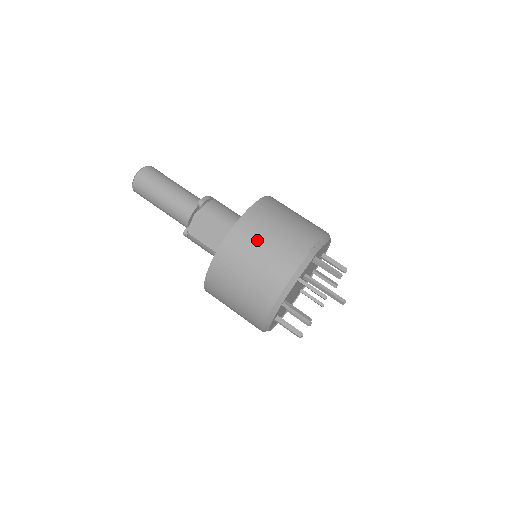
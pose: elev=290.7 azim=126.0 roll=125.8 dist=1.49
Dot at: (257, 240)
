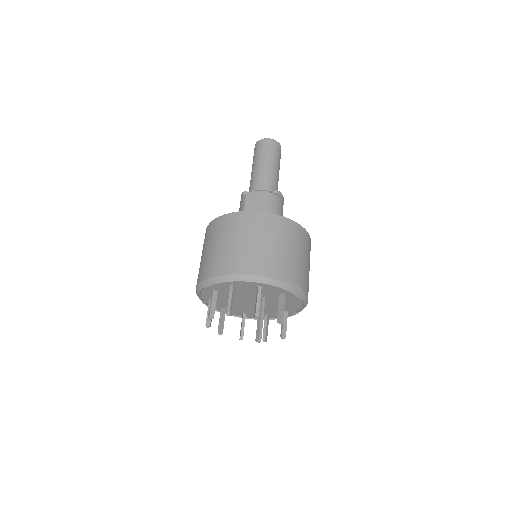
Dot at: (274, 236)
